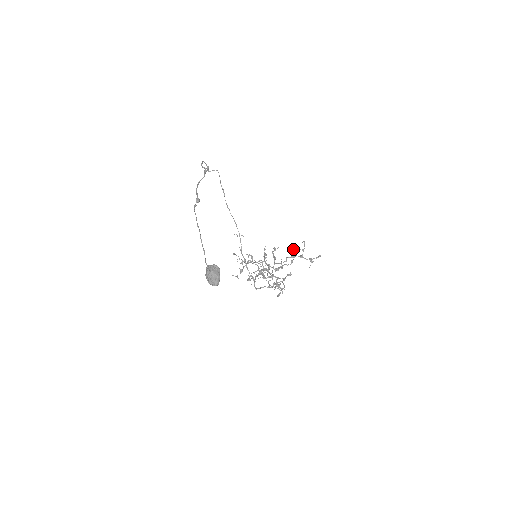
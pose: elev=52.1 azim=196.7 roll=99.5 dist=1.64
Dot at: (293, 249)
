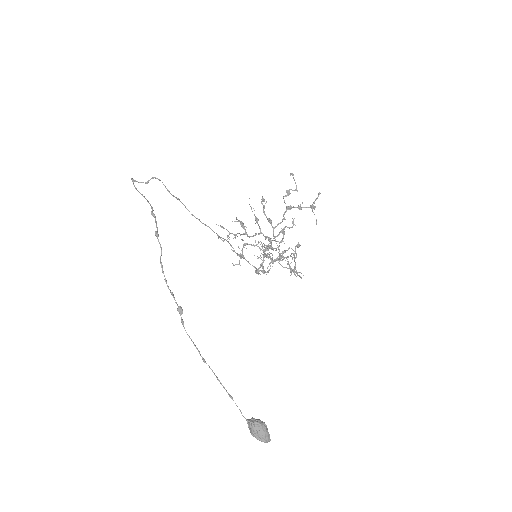
Dot at: (285, 196)
